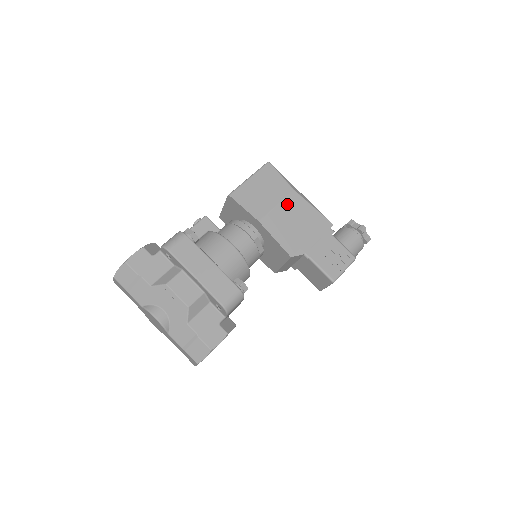
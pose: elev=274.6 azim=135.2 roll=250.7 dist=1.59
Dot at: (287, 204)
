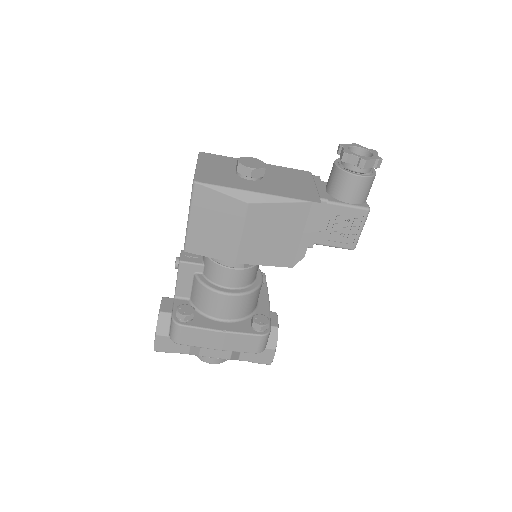
Dot at: (252, 224)
